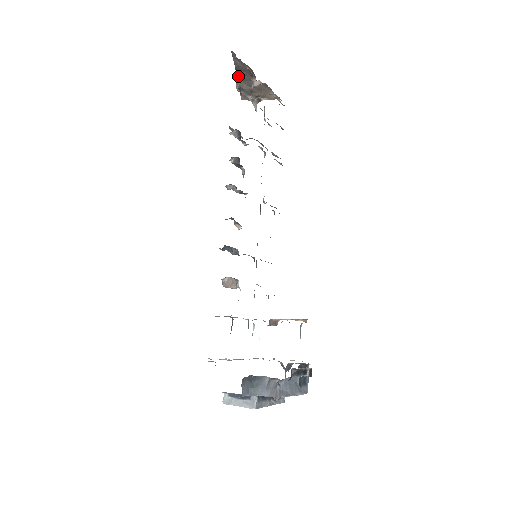
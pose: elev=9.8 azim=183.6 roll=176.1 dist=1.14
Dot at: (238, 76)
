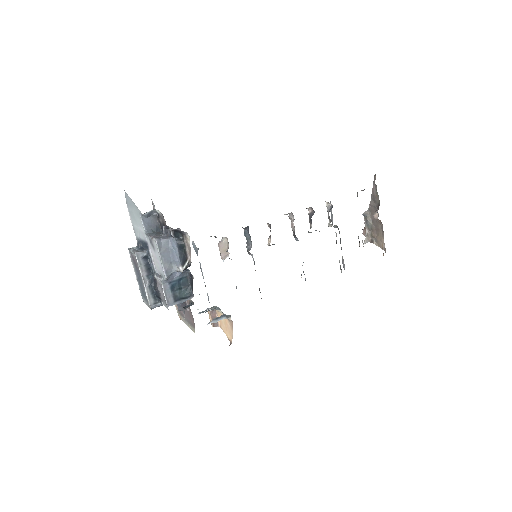
Dot at: occluded
